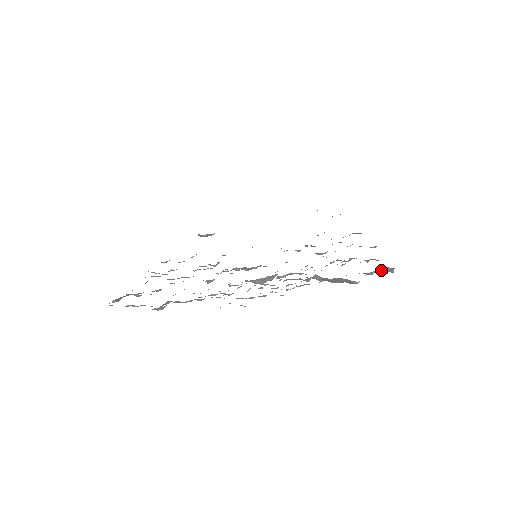
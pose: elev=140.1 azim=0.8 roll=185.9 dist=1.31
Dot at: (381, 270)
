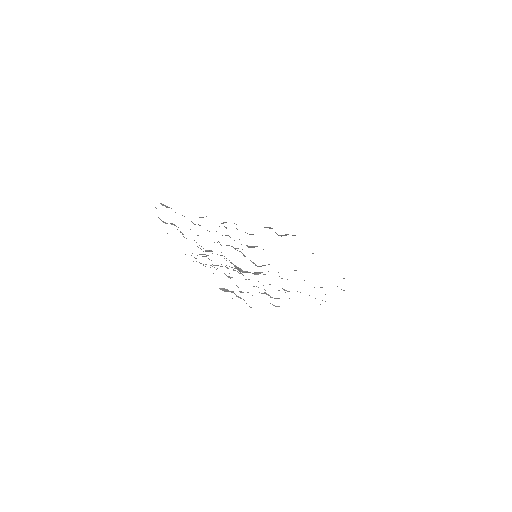
Dot at: occluded
